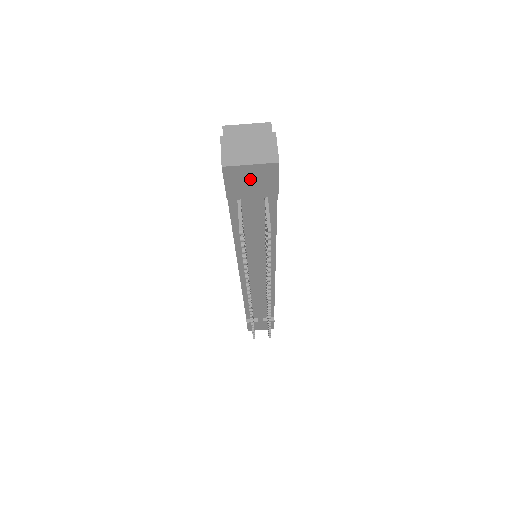
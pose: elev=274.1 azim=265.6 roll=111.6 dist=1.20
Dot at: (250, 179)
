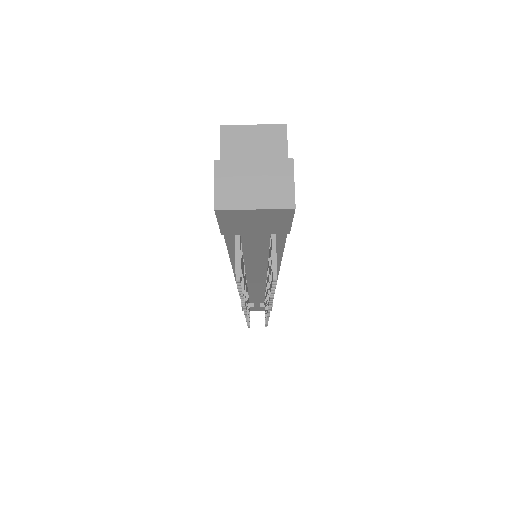
Dot at: (253, 220)
